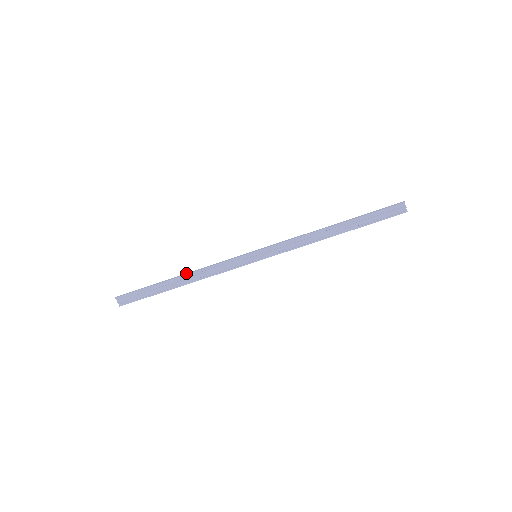
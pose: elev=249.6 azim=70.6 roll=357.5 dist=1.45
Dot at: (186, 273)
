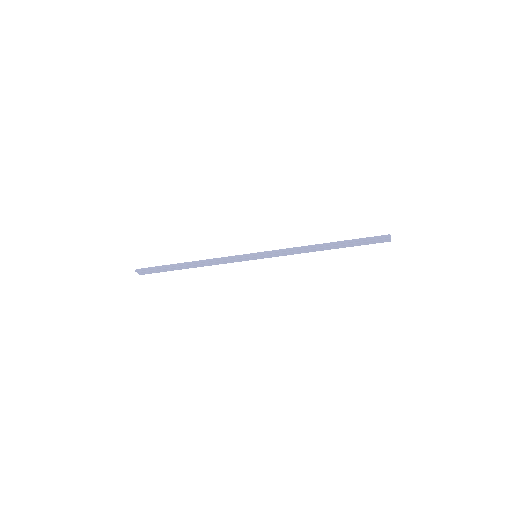
Dot at: (196, 261)
